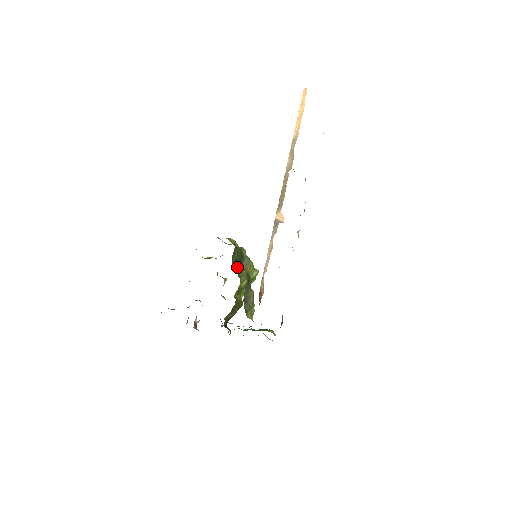
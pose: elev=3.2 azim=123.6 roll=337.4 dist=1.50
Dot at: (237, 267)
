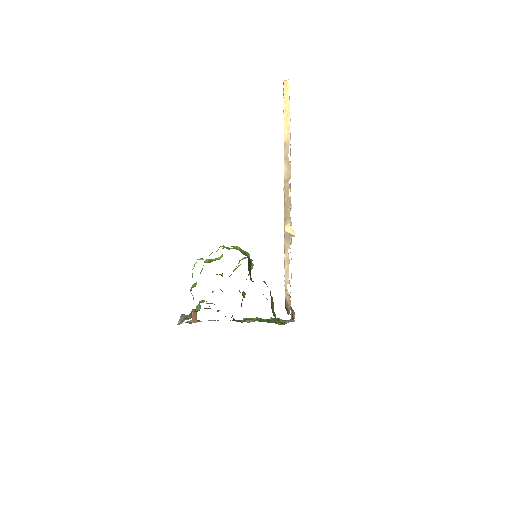
Dot at: occluded
